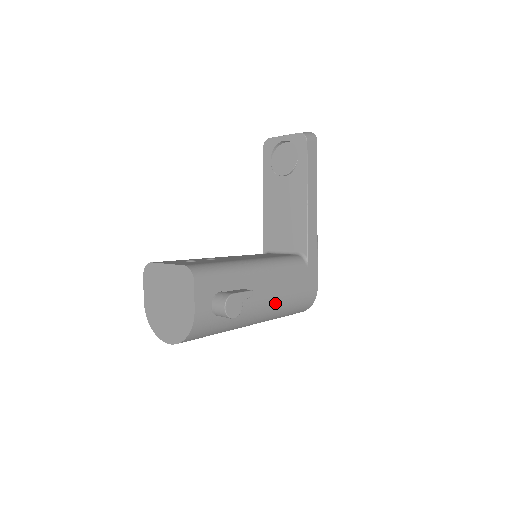
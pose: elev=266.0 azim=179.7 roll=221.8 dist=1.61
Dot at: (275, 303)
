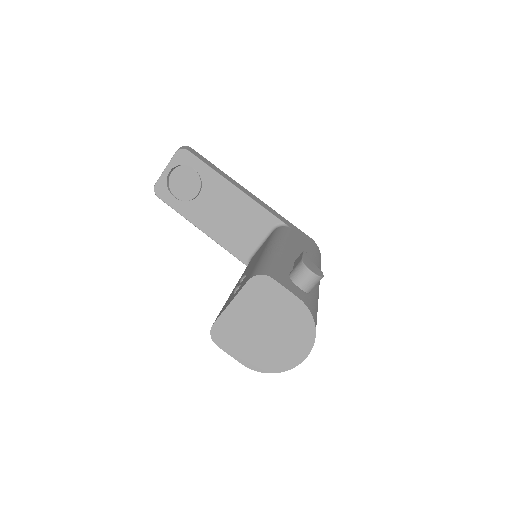
Dot at: occluded
